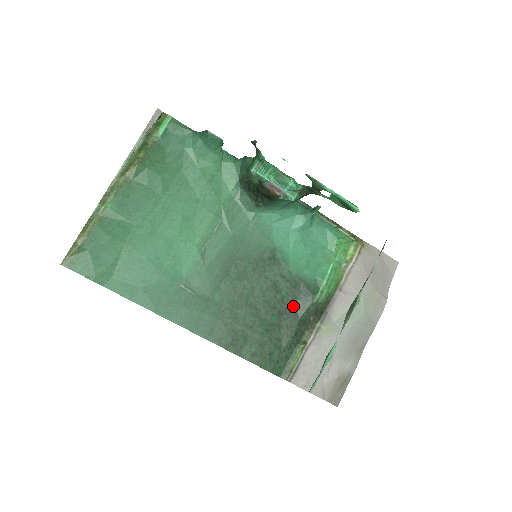
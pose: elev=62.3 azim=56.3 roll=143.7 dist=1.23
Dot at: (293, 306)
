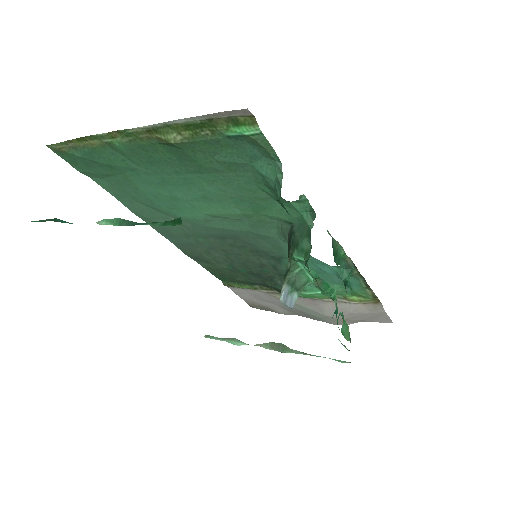
Dot at: (266, 278)
